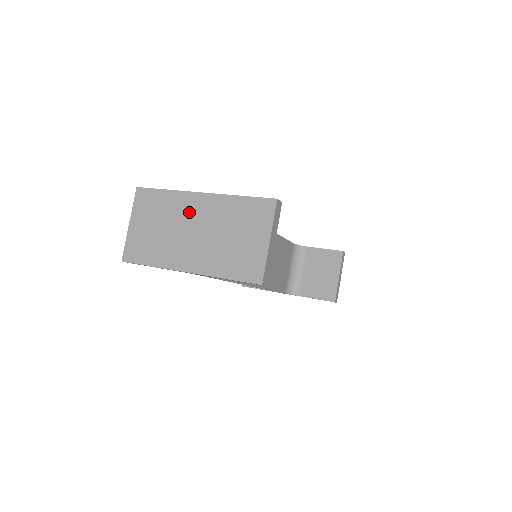
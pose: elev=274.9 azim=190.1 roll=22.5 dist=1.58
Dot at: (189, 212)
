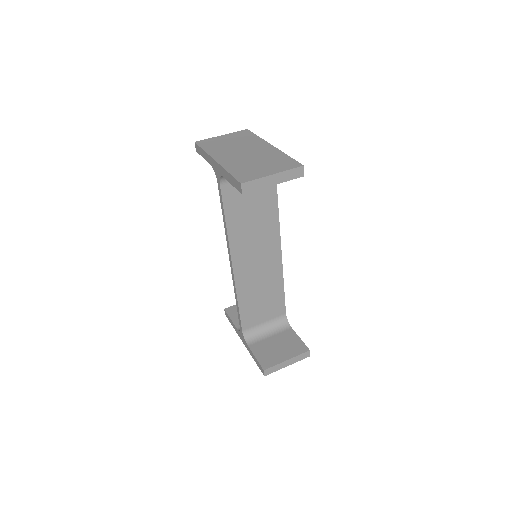
Dot at: (255, 147)
